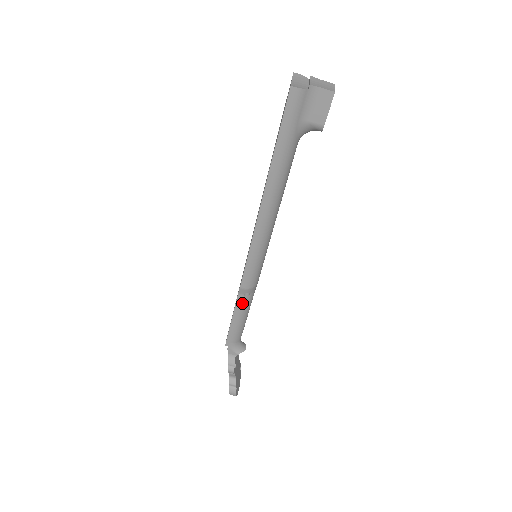
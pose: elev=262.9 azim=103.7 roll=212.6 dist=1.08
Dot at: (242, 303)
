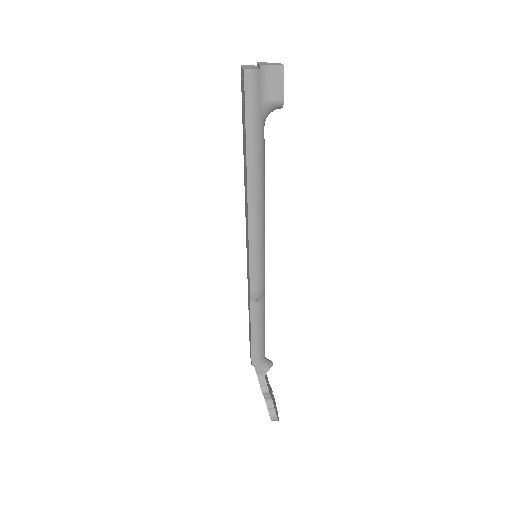
Dot at: (256, 310)
